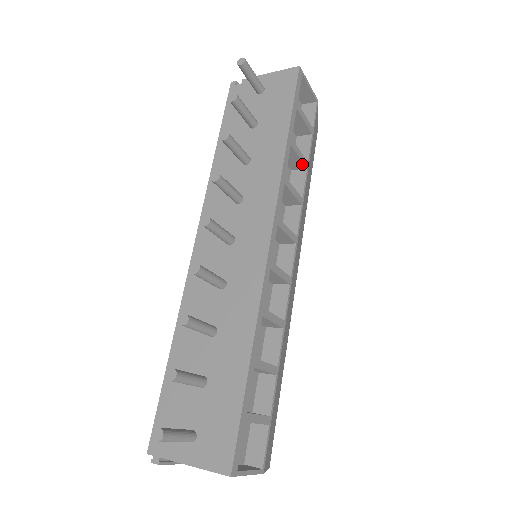
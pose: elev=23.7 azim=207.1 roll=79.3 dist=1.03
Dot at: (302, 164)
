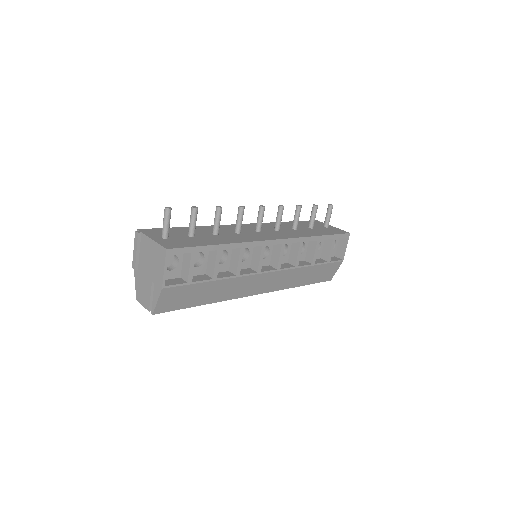
Dot at: (312, 259)
